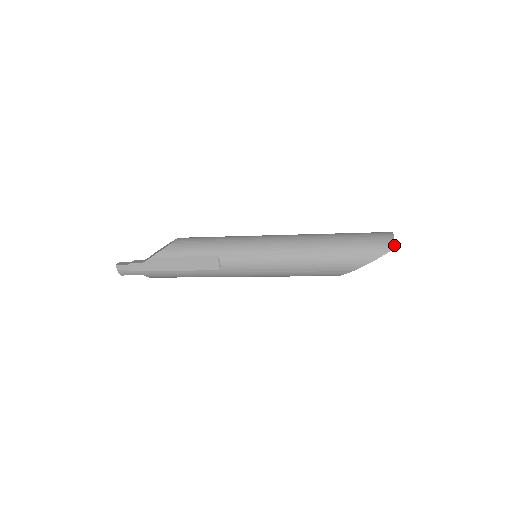
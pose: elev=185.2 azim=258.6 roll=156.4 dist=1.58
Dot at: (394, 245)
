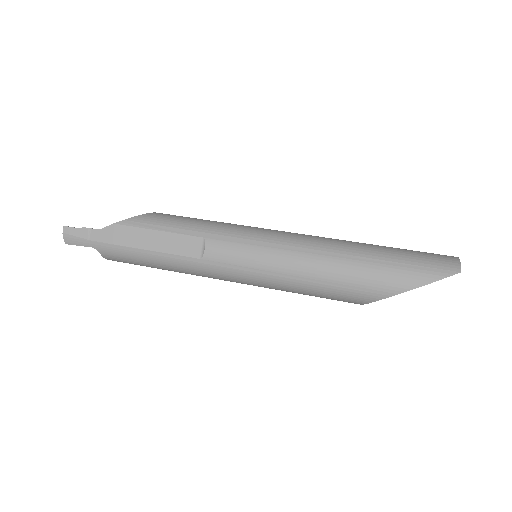
Dot at: (460, 268)
